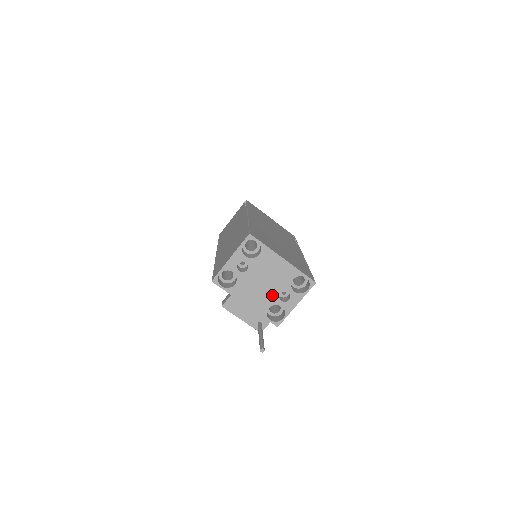
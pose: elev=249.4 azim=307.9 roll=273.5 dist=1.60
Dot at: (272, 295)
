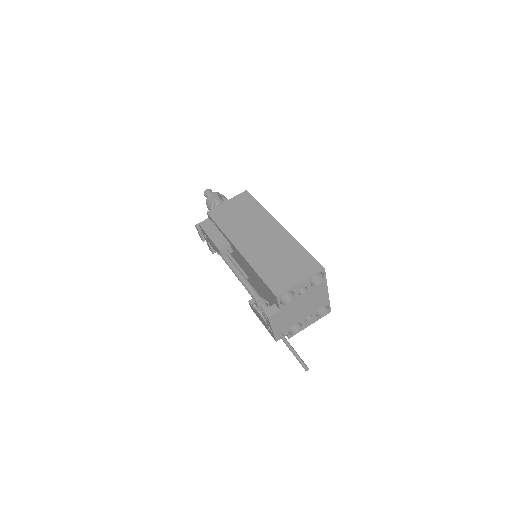
Dot at: (303, 315)
